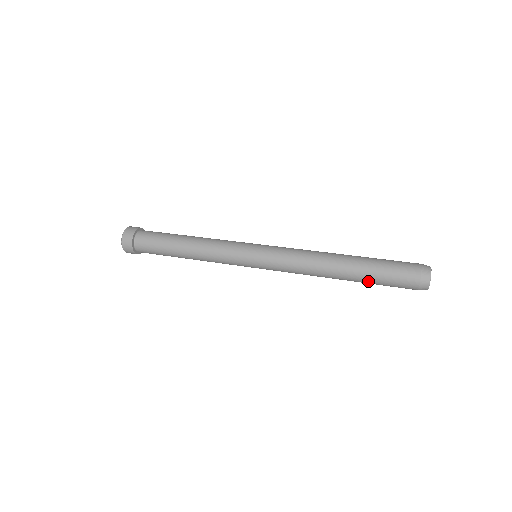
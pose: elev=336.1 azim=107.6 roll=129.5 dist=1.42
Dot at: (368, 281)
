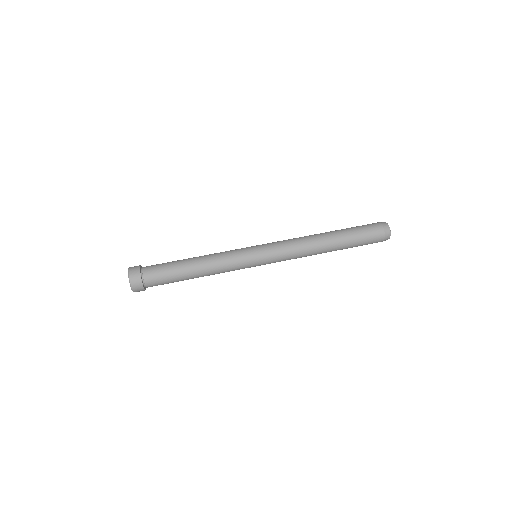
Dot at: occluded
